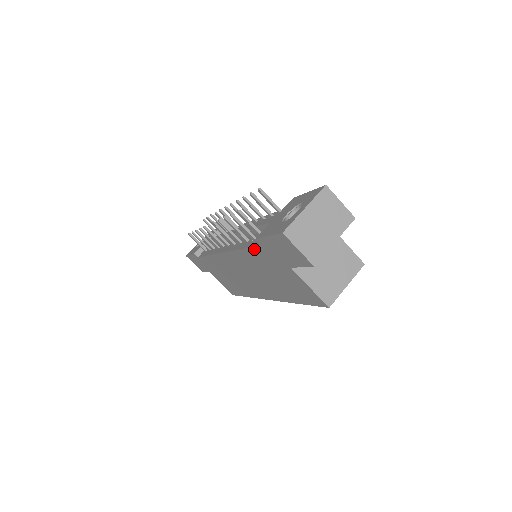
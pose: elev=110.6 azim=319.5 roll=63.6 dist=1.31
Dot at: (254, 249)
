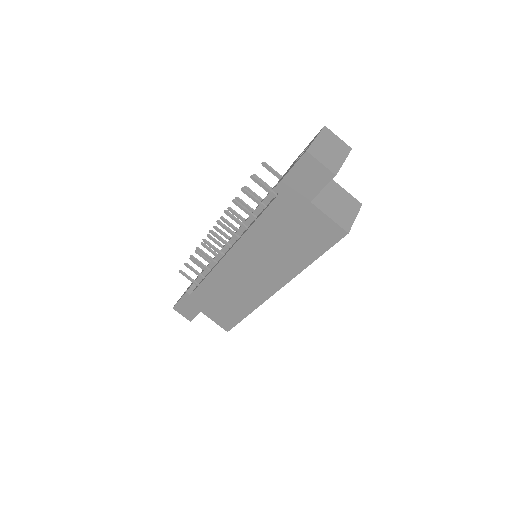
Dot at: (270, 208)
